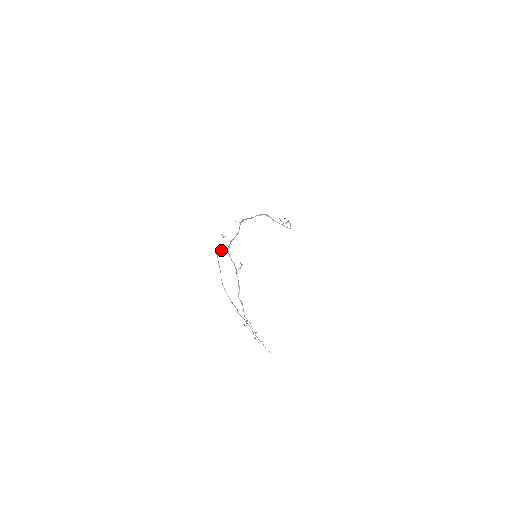
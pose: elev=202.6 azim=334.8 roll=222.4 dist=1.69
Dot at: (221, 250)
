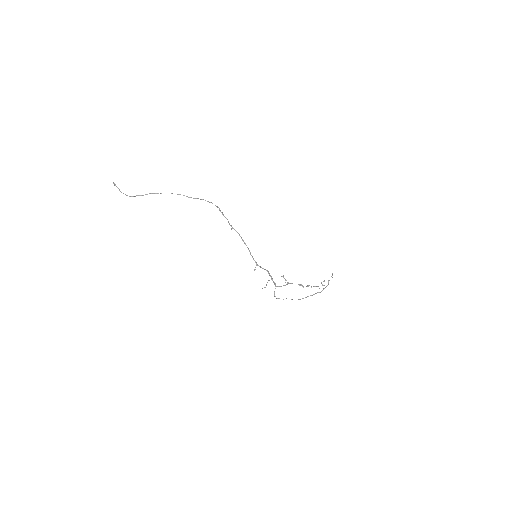
Dot at: (274, 293)
